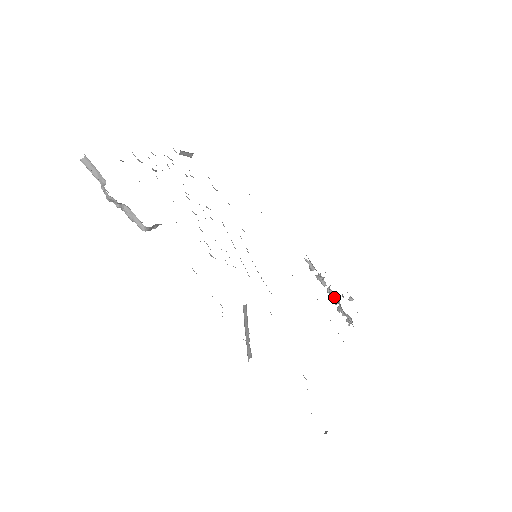
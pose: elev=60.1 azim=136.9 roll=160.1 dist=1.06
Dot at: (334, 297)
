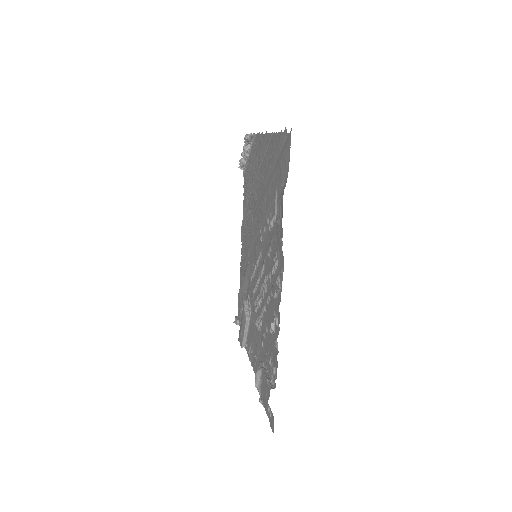
Dot at: (246, 157)
